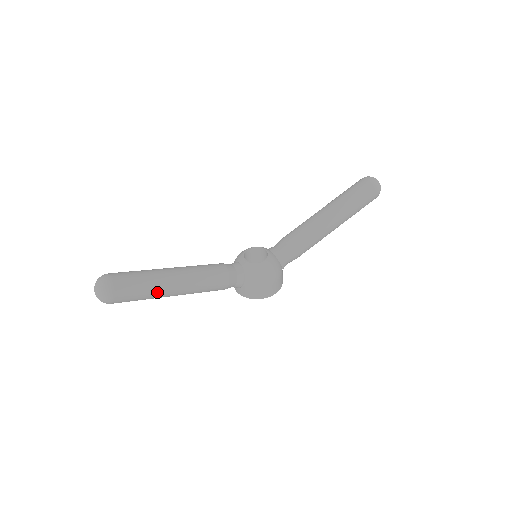
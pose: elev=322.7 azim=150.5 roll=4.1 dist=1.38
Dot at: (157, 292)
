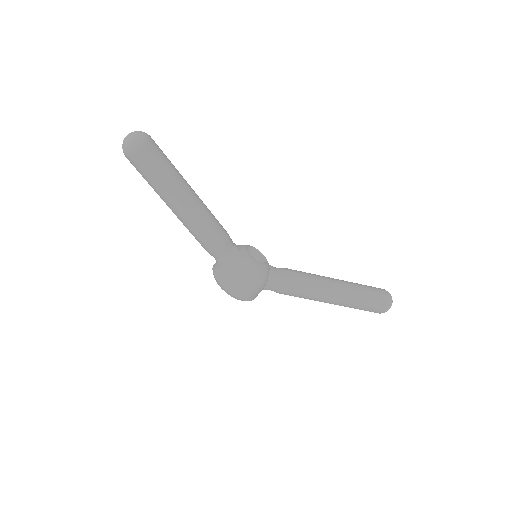
Dot at: (167, 188)
